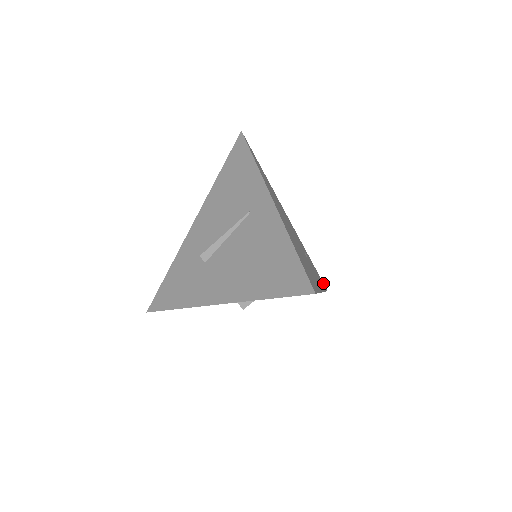
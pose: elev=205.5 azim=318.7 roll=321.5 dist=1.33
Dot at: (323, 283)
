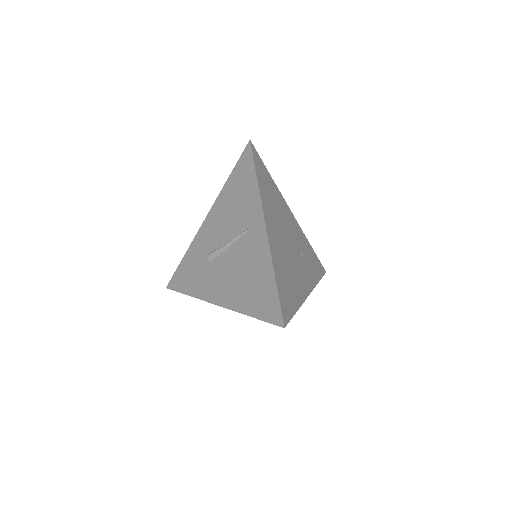
Dot at: (322, 266)
